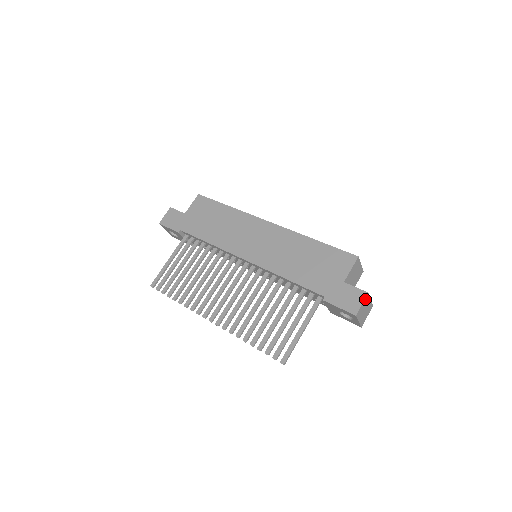
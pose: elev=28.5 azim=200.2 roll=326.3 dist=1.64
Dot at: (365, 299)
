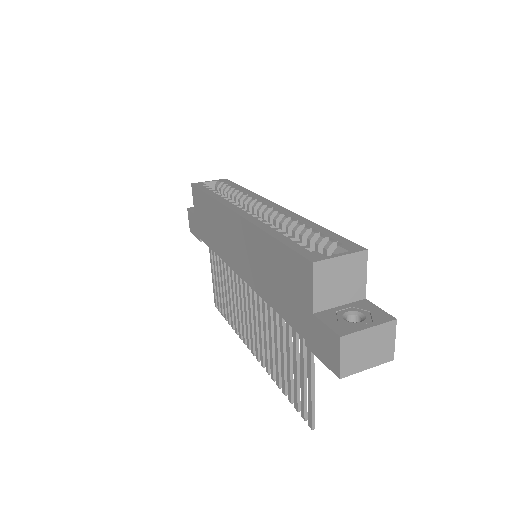
Dot at: (342, 347)
